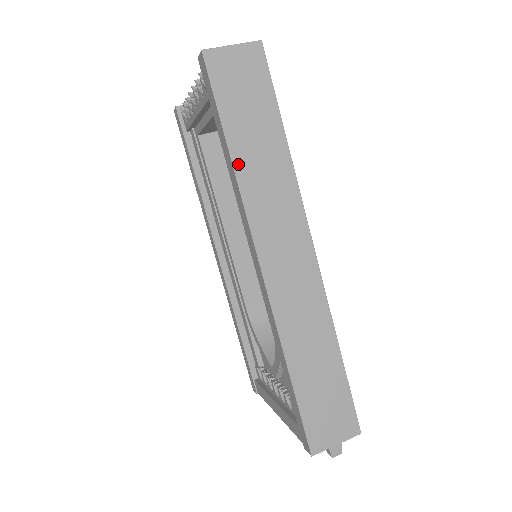
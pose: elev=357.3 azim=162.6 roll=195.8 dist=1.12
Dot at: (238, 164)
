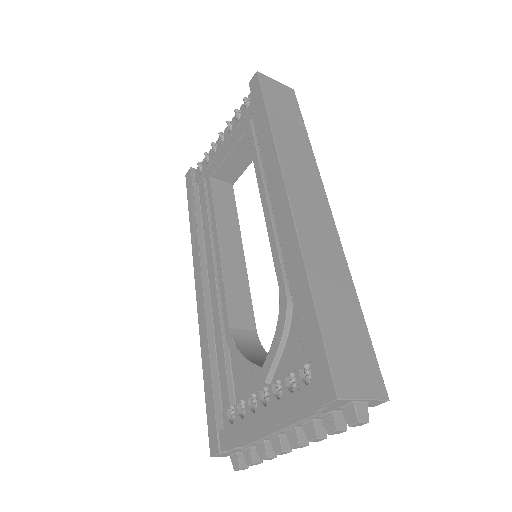
Dot at: (275, 130)
